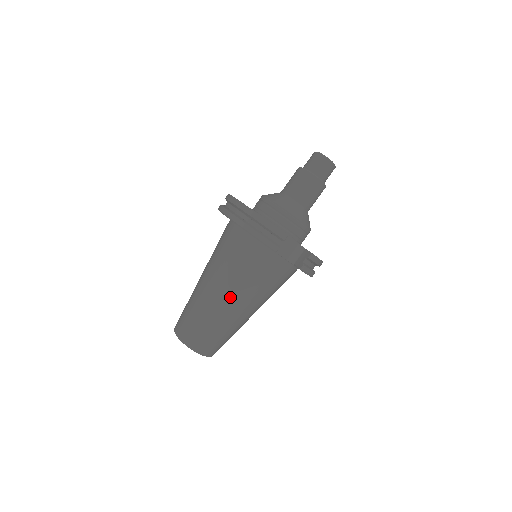
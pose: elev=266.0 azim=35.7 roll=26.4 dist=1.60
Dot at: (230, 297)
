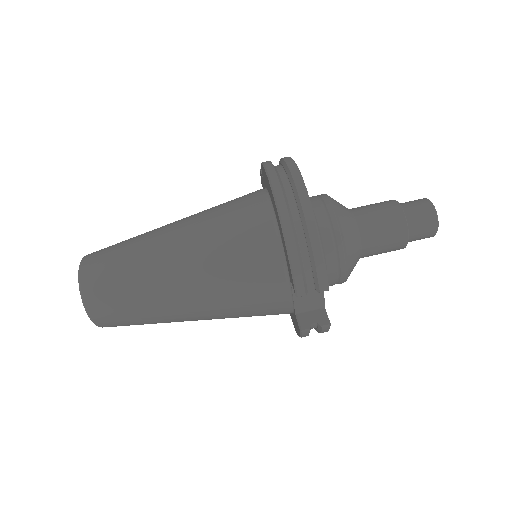
Dot at: (189, 291)
